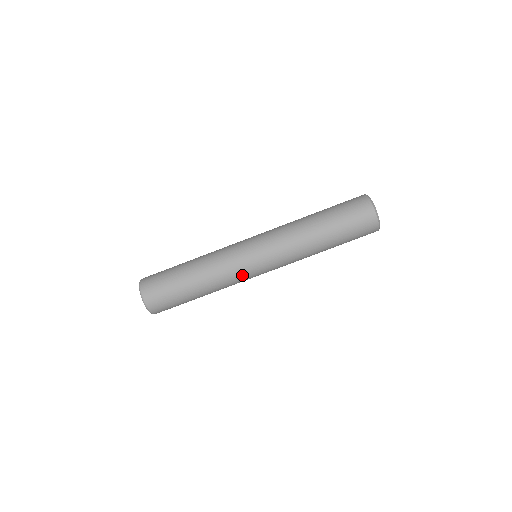
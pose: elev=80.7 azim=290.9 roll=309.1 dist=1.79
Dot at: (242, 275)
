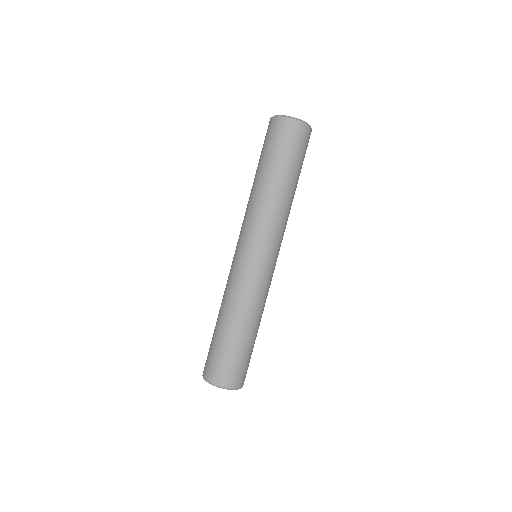
Dot at: (268, 281)
